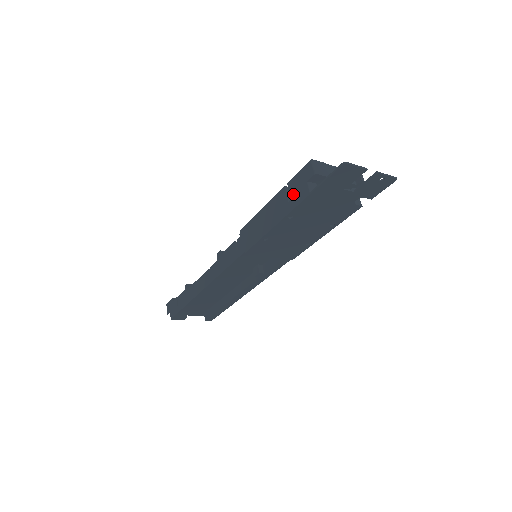
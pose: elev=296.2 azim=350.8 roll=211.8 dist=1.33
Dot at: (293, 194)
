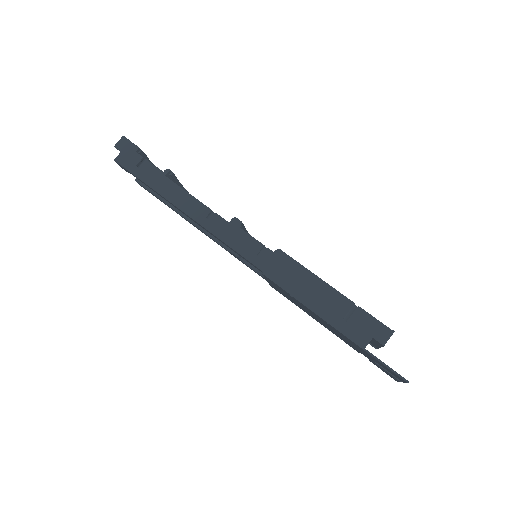
Dot at: (353, 323)
